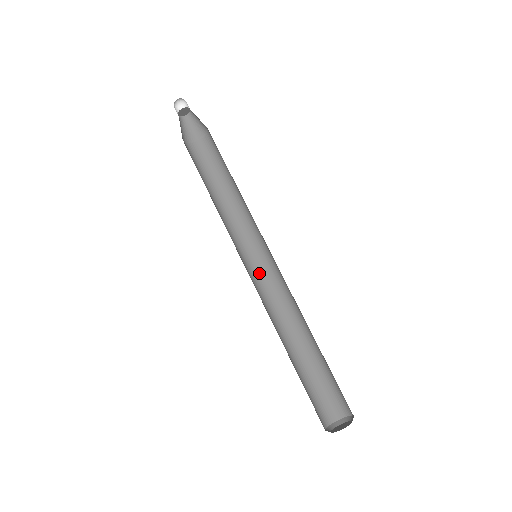
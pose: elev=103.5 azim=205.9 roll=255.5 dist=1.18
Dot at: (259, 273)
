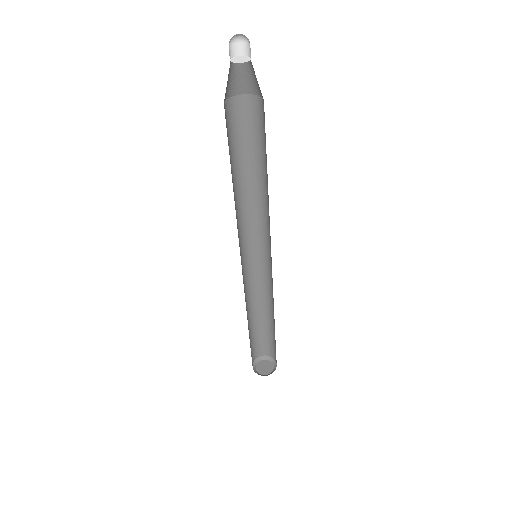
Dot at: (266, 259)
